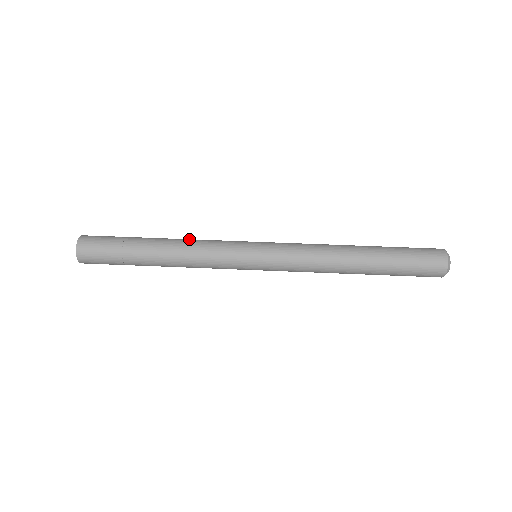
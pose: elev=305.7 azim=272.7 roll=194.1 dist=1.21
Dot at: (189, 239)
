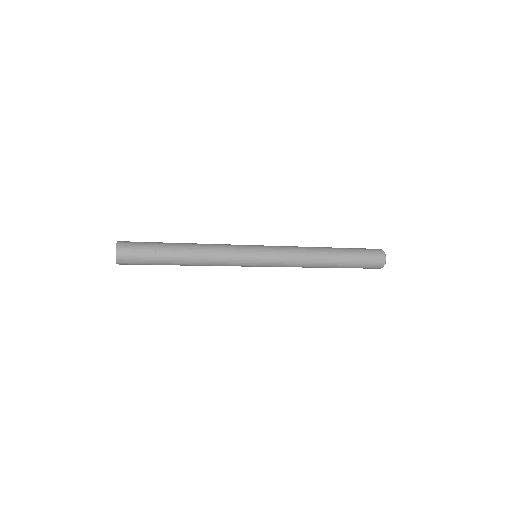
Dot at: occluded
